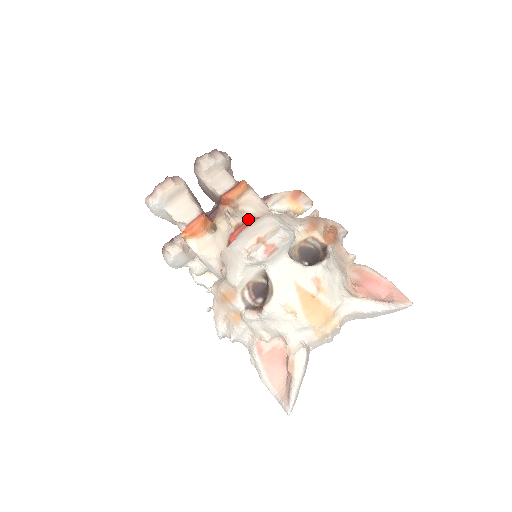
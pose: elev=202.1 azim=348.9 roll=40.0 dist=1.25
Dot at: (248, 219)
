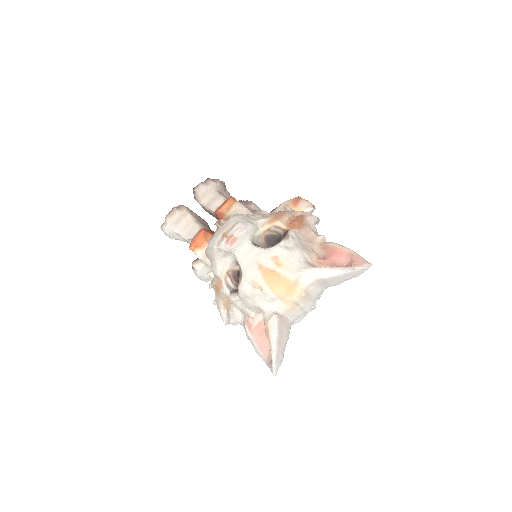
Dot at: occluded
